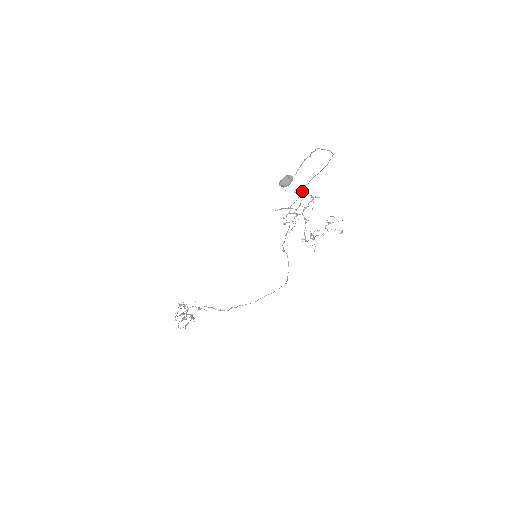
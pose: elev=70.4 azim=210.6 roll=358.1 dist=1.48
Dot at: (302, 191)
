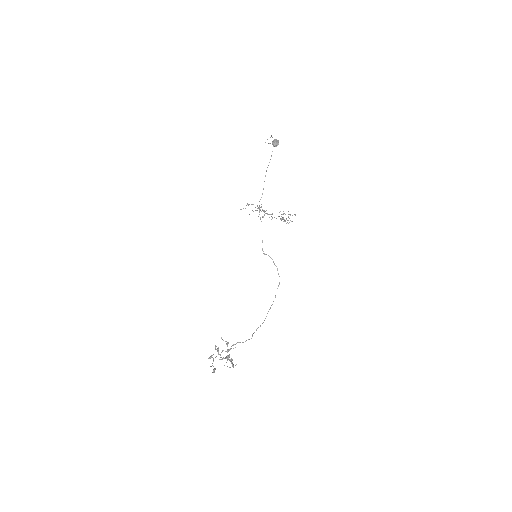
Dot at: occluded
